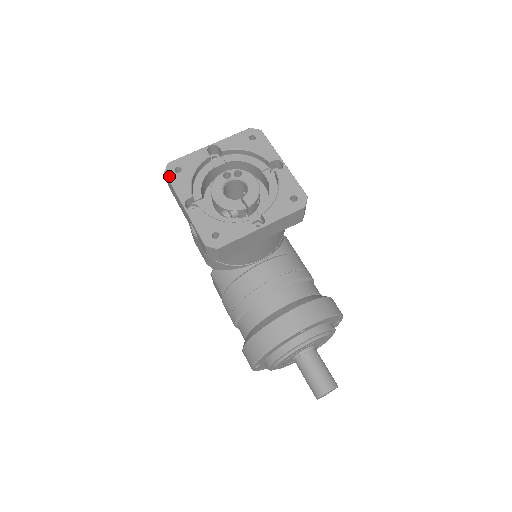
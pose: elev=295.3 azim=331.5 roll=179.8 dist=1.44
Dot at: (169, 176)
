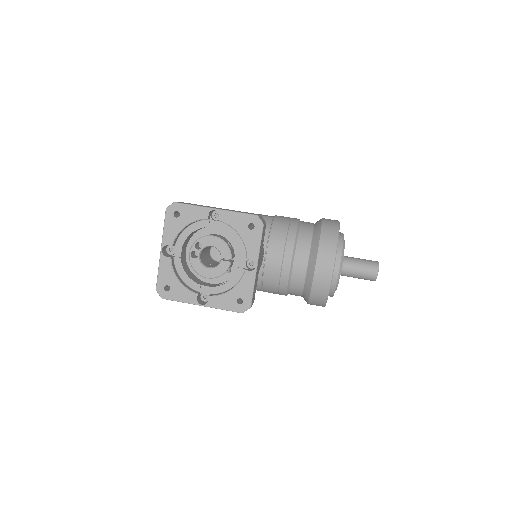
Dot at: (168, 298)
